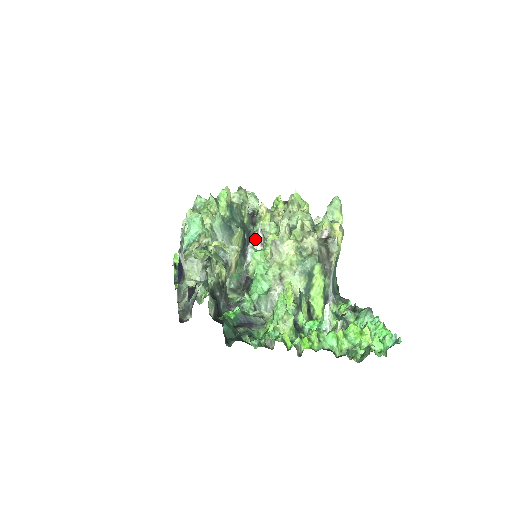
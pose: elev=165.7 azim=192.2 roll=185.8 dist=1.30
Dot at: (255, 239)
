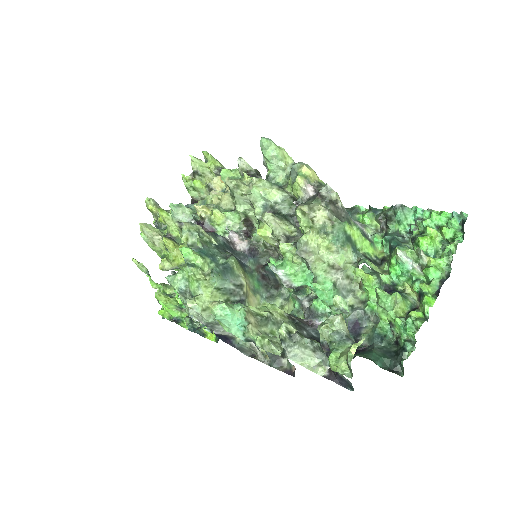
Dot at: (234, 243)
